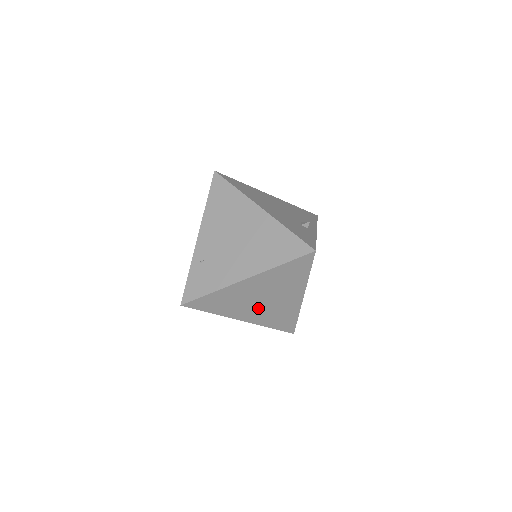
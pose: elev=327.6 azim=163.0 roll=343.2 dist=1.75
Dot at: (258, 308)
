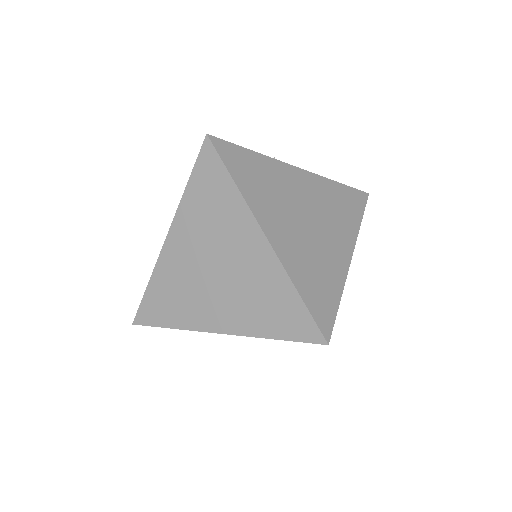
Dot at: (222, 293)
